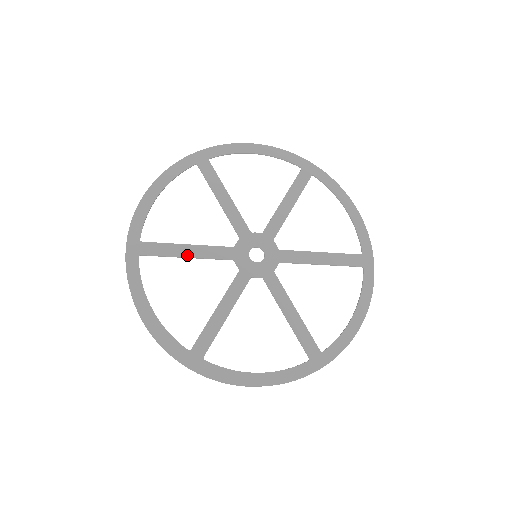
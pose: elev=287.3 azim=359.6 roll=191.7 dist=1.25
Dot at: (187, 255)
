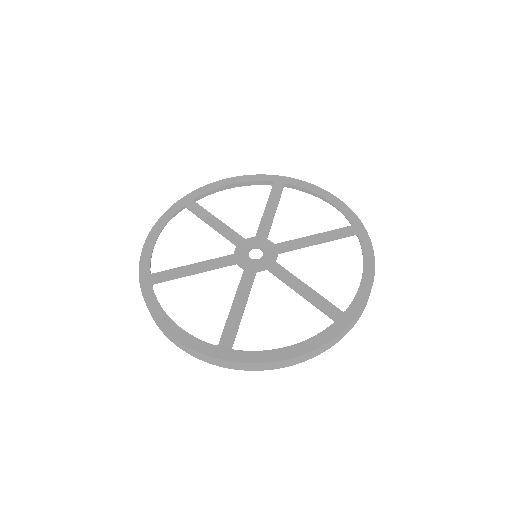
Dot at: (194, 272)
